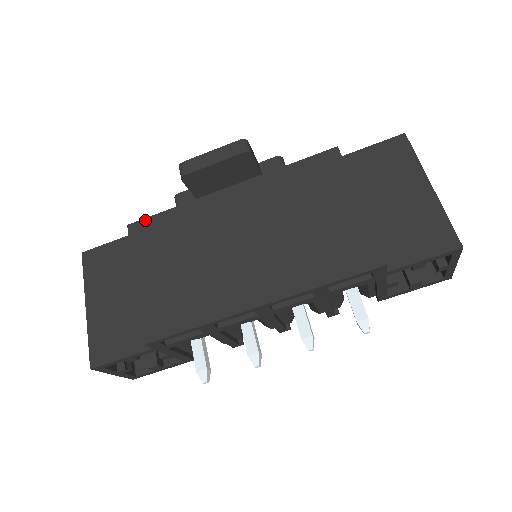
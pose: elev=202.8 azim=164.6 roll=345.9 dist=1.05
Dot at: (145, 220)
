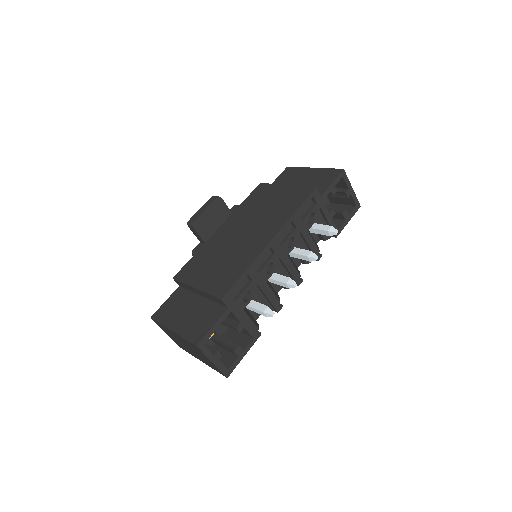
Dot at: (182, 269)
